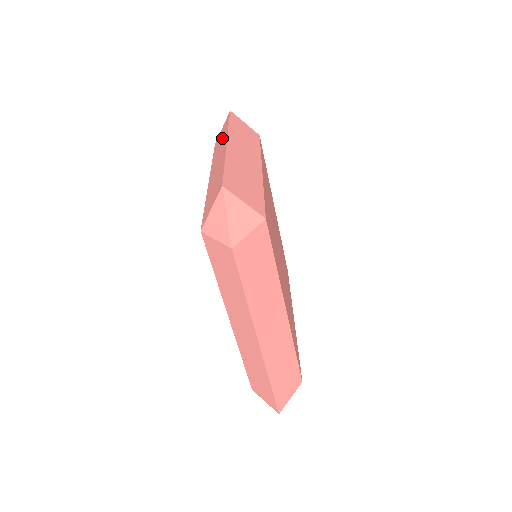
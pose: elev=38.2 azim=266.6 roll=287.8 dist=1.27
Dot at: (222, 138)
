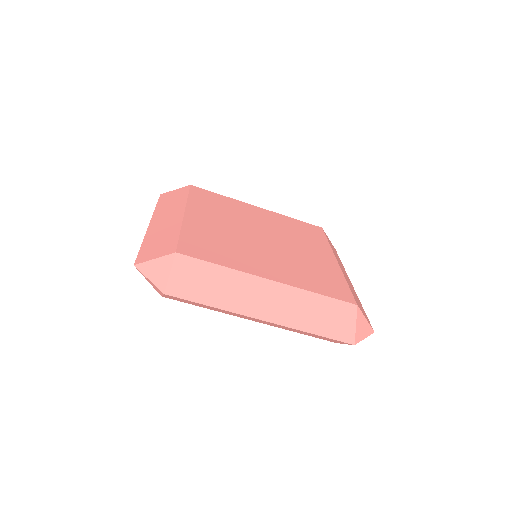
Dot at: occluded
